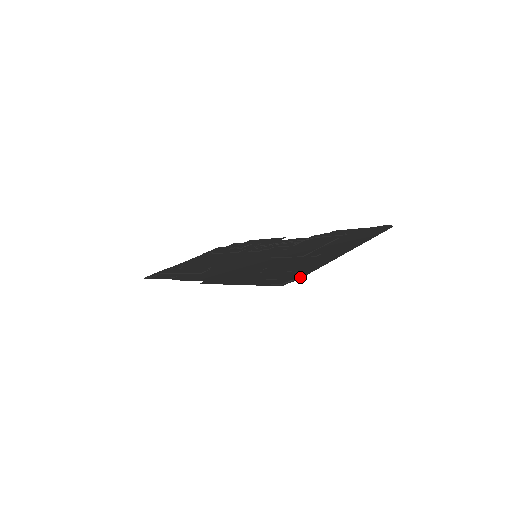
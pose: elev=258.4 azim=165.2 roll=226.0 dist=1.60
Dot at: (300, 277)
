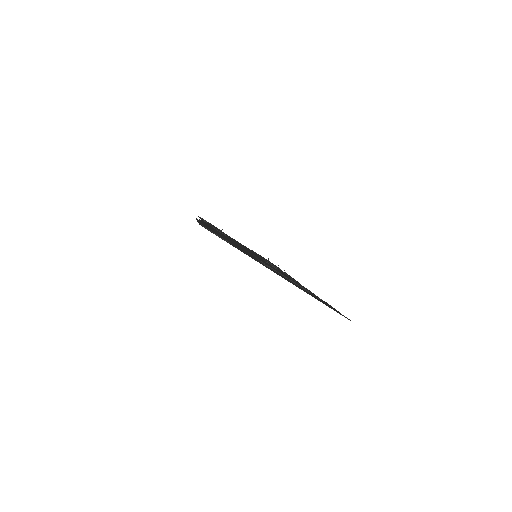
Dot at: (218, 236)
